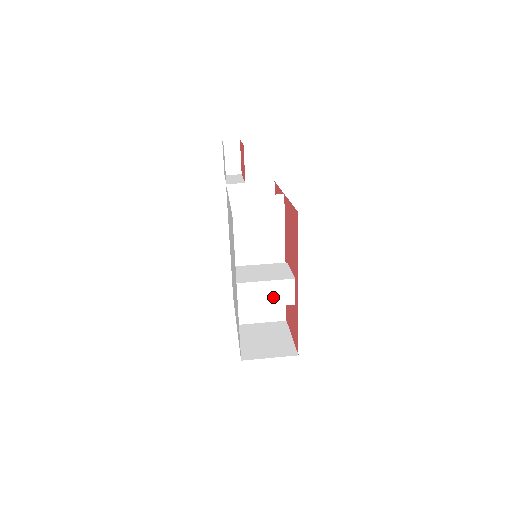
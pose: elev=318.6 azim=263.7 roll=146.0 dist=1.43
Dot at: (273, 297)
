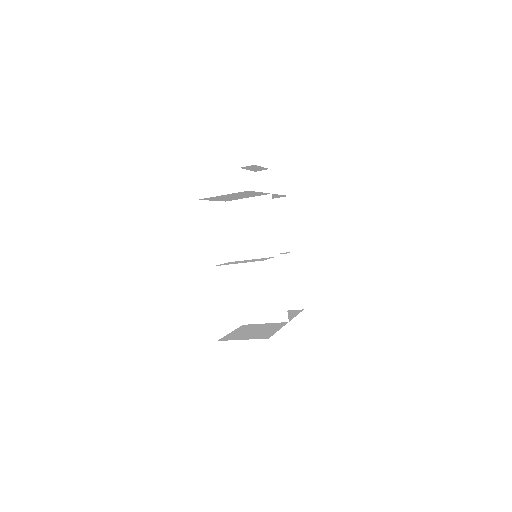
Dot at: (246, 280)
